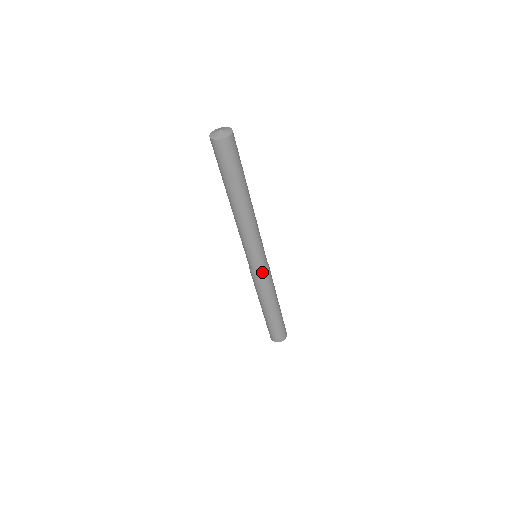
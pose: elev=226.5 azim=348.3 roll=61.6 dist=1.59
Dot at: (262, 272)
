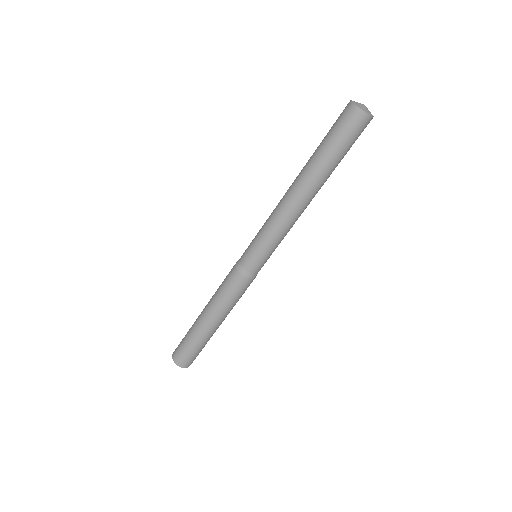
Dot at: (245, 274)
